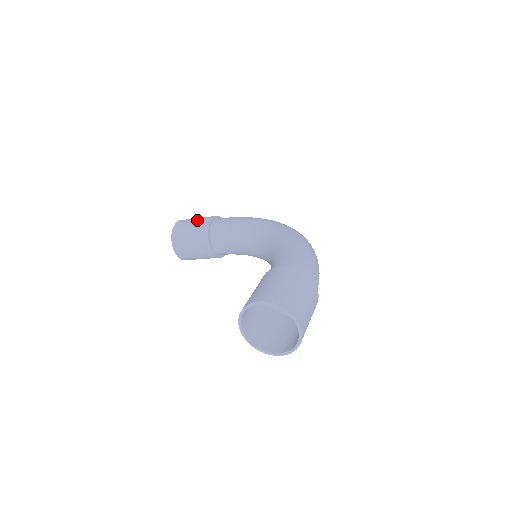
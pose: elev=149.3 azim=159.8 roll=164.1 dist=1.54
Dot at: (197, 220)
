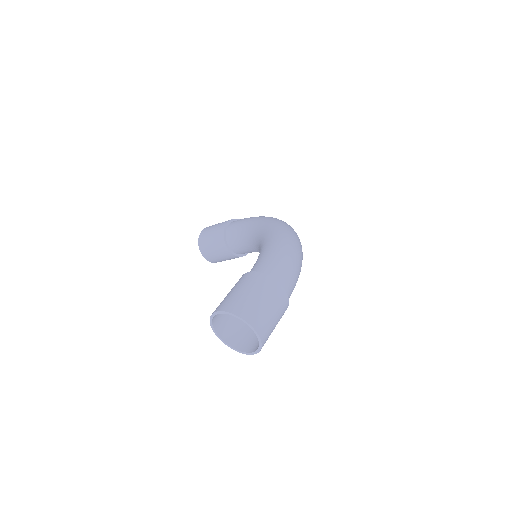
Dot at: (216, 226)
